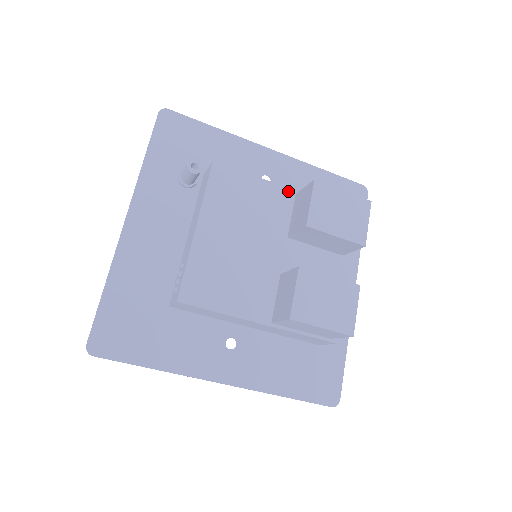
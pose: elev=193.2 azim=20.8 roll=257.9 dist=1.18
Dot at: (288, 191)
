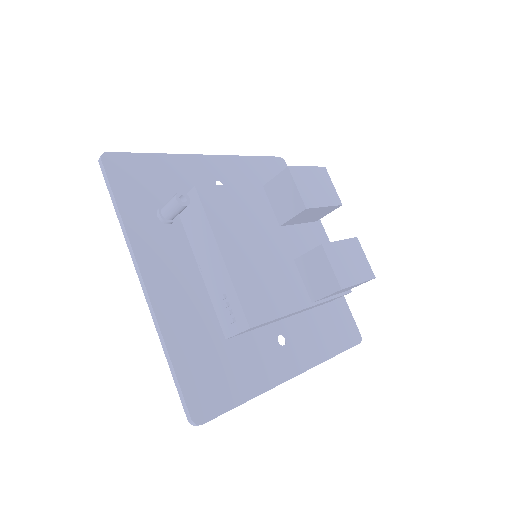
Dot at: (257, 186)
